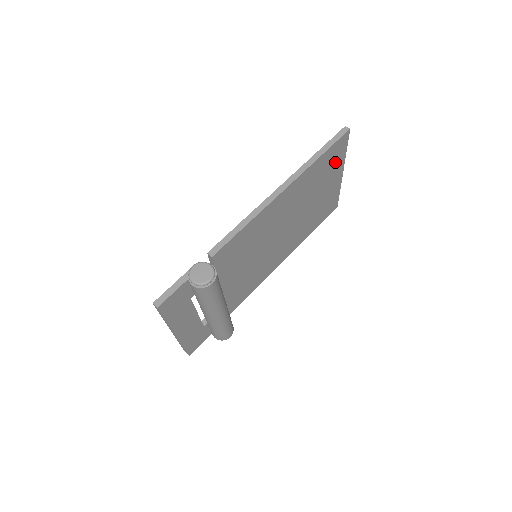
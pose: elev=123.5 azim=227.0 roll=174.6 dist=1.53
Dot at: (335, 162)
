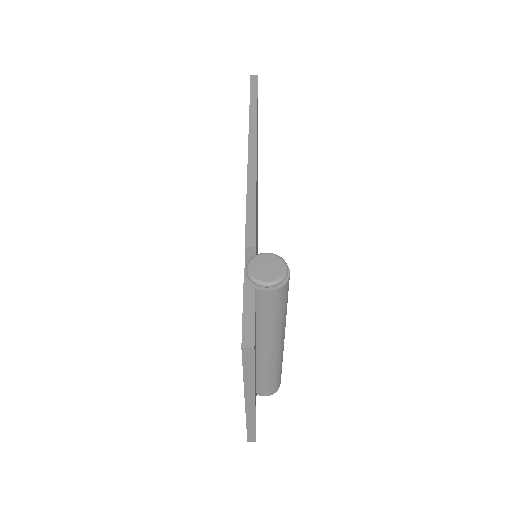
Dot at: occluded
